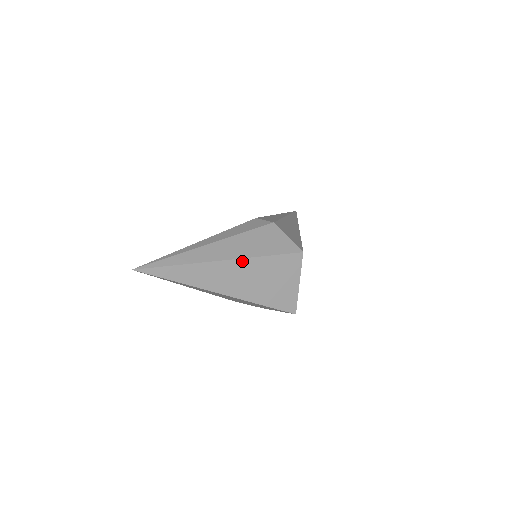
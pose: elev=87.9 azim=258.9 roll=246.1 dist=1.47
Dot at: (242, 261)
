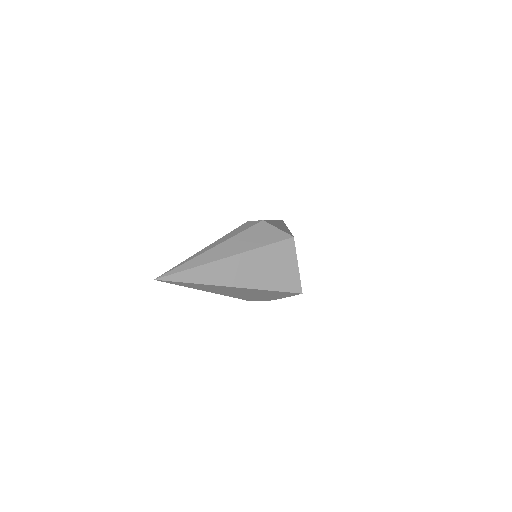
Dot at: (244, 255)
